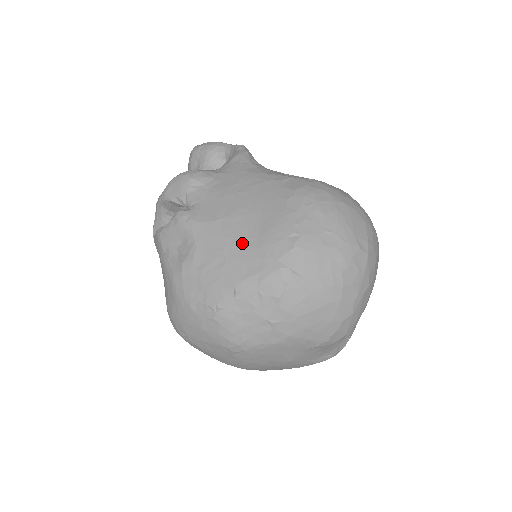
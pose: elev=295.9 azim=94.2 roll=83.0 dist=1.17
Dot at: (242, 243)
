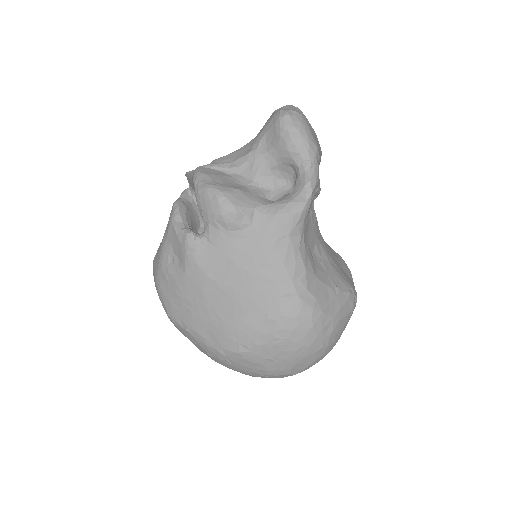
Dot at: (212, 313)
